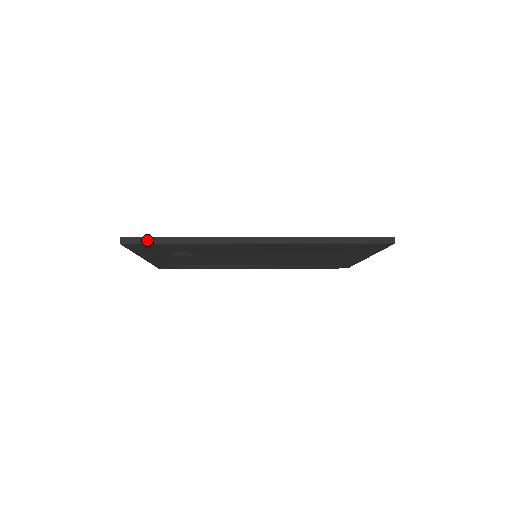
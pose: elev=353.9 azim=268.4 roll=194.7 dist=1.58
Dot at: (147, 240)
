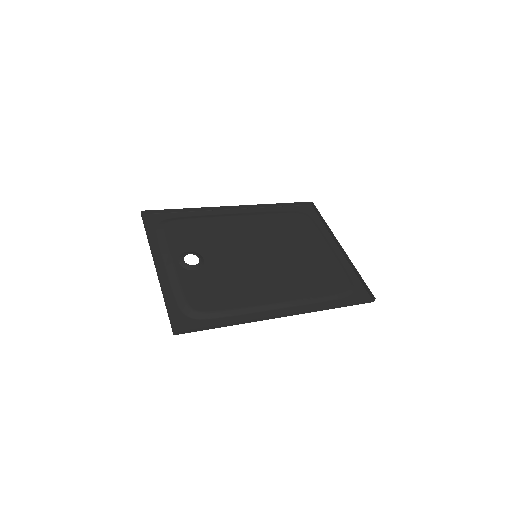
Dot at: (197, 330)
